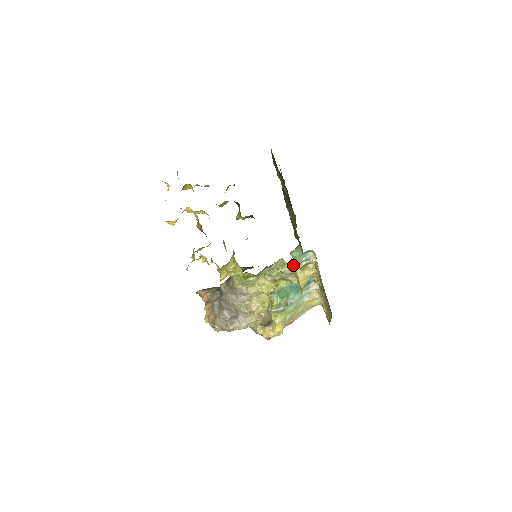
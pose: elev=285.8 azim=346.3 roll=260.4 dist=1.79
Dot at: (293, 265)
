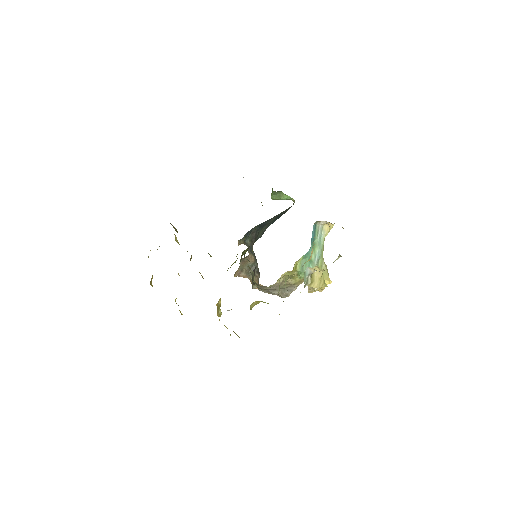
Dot at: occluded
